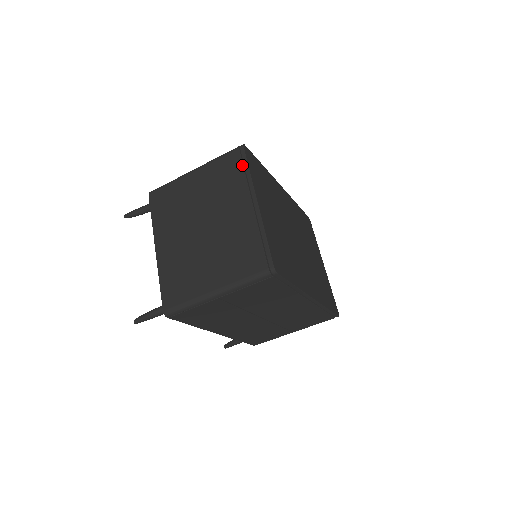
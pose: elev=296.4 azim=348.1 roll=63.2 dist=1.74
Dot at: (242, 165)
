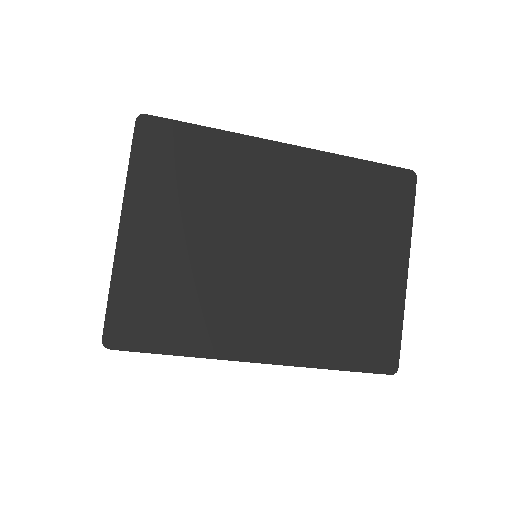
Dot at: occluded
